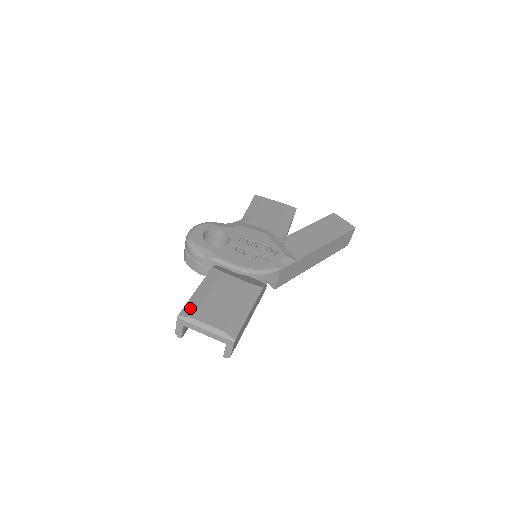
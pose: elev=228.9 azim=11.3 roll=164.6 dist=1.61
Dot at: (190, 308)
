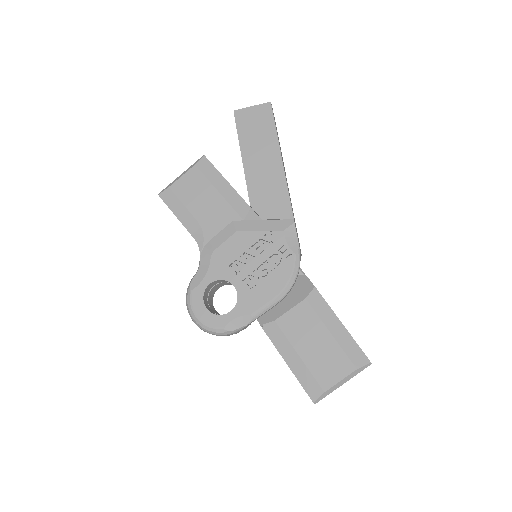
Dot at: (310, 386)
